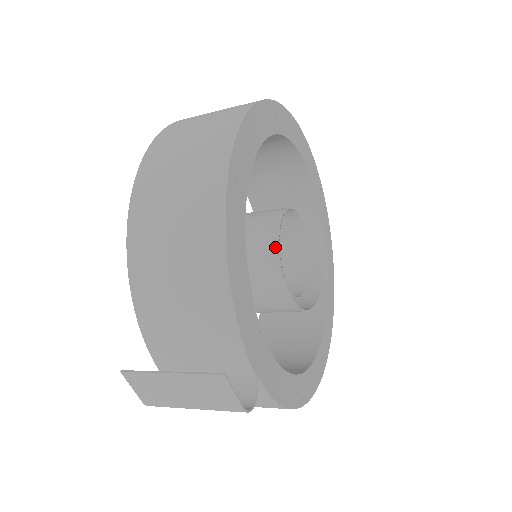
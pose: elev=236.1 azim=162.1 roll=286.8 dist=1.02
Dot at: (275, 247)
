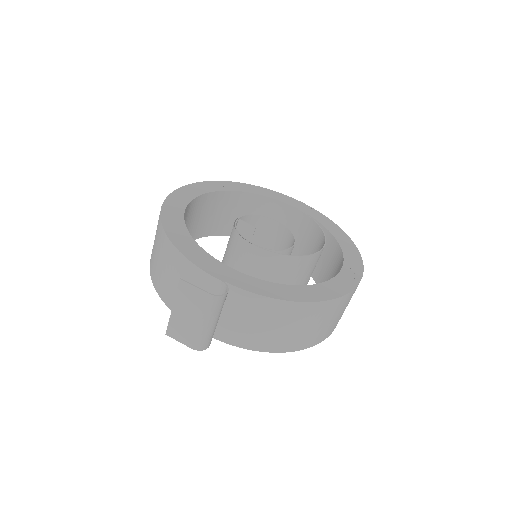
Dot at: (235, 233)
